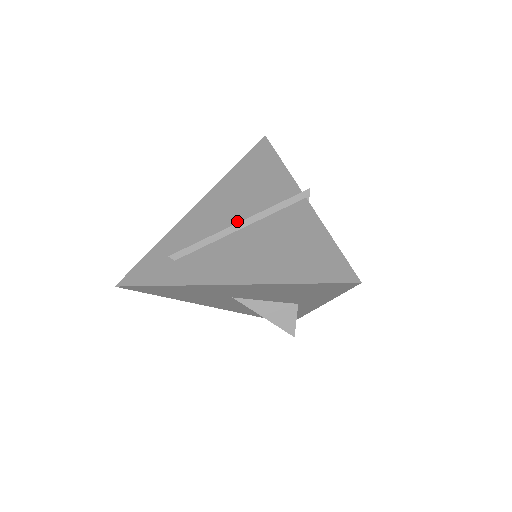
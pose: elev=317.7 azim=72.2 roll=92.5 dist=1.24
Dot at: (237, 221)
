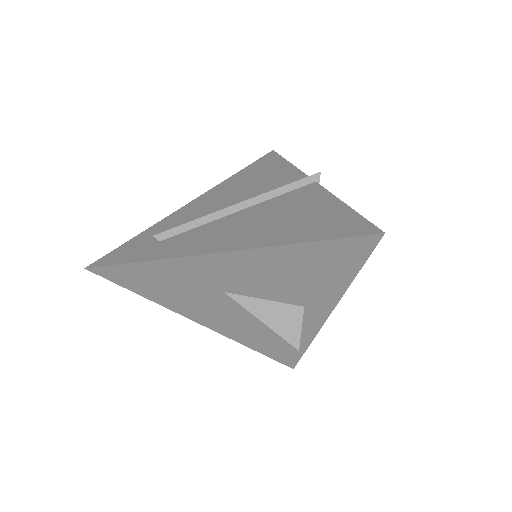
Dot at: occluded
